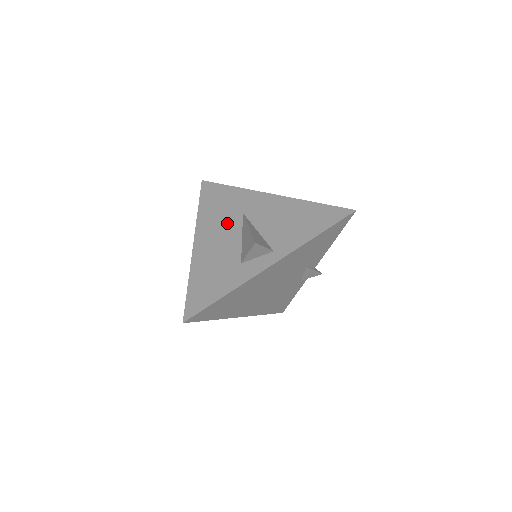
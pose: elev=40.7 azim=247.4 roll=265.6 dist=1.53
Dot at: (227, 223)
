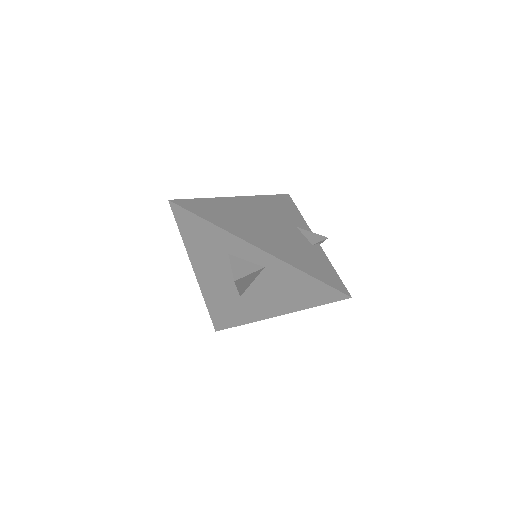
Dot at: occluded
